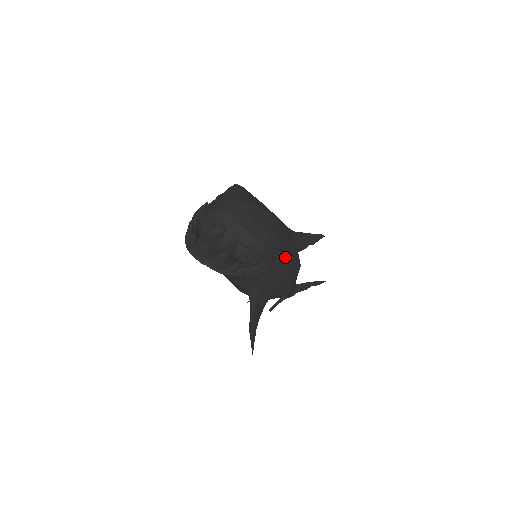
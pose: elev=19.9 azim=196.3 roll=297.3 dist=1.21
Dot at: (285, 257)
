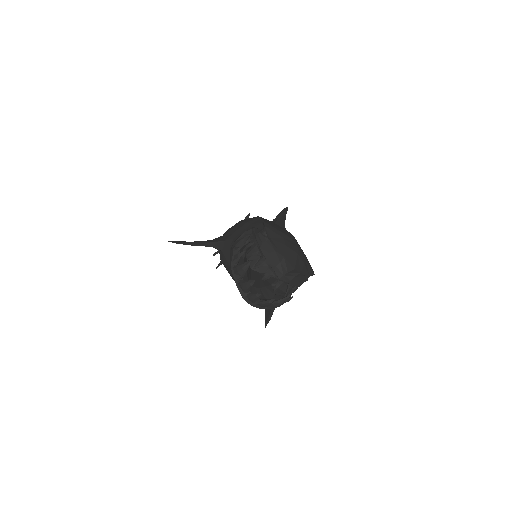
Dot at: occluded
